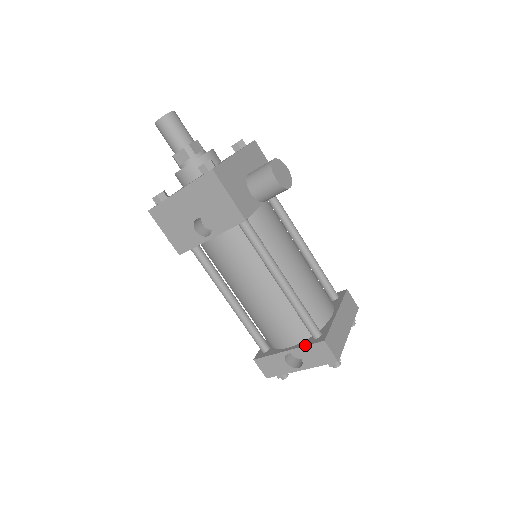
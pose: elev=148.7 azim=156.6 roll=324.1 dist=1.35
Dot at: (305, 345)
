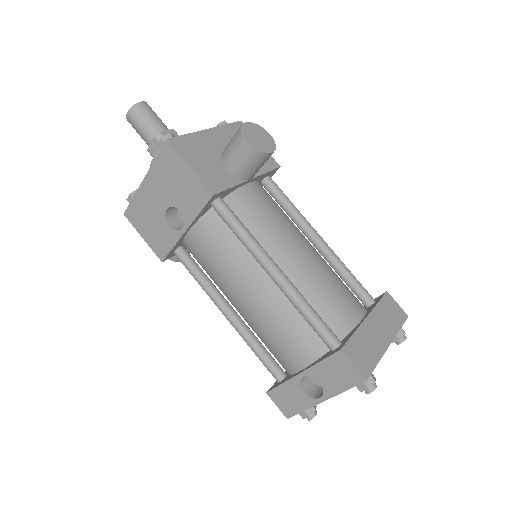
Dot at: (319, 361)
